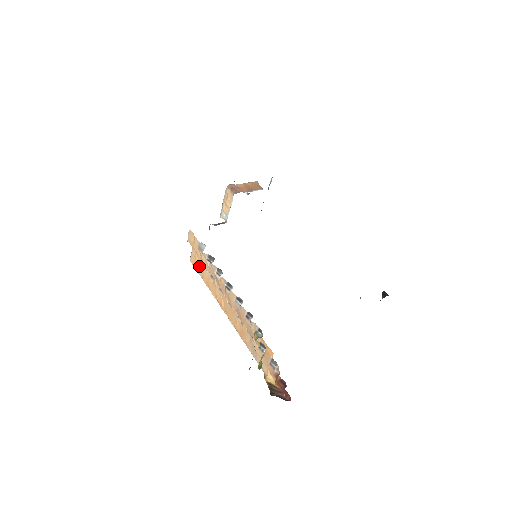
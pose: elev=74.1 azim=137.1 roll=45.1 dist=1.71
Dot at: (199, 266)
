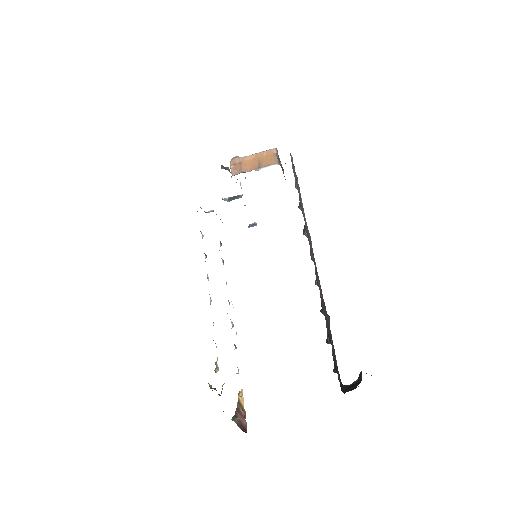
Dot at: occluded
